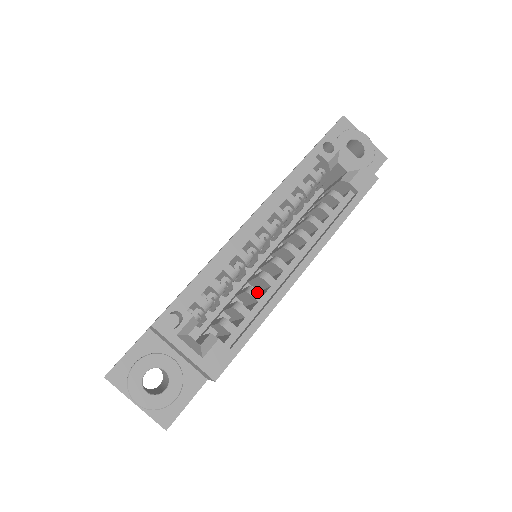
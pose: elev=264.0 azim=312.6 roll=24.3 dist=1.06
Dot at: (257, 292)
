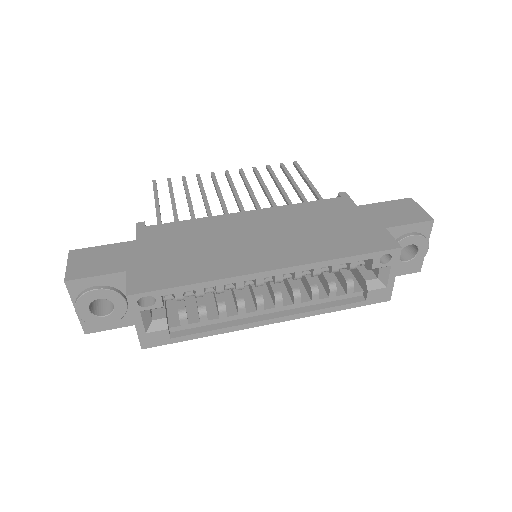
Dot at: (225, 313)
